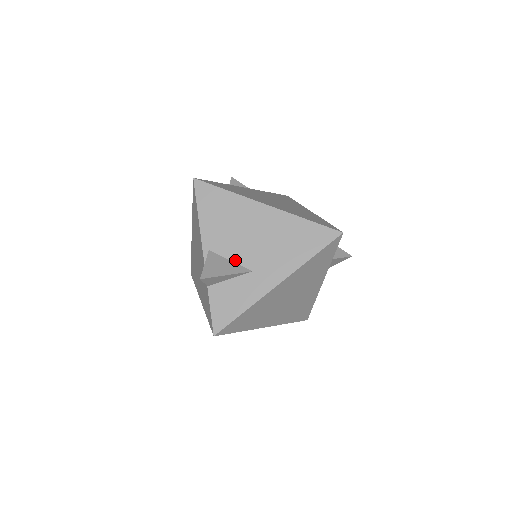
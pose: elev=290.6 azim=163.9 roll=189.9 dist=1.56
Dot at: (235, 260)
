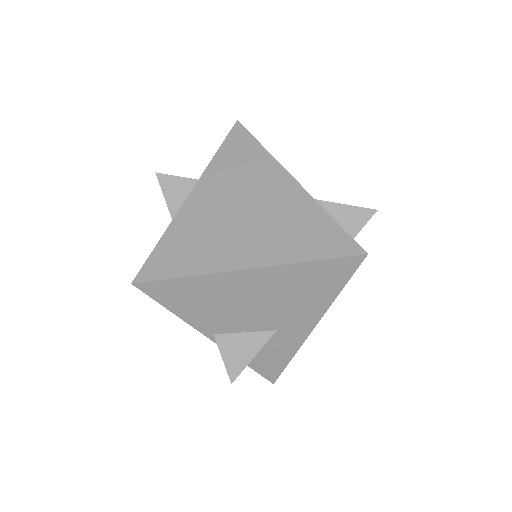
Dot at: (250, 330)
